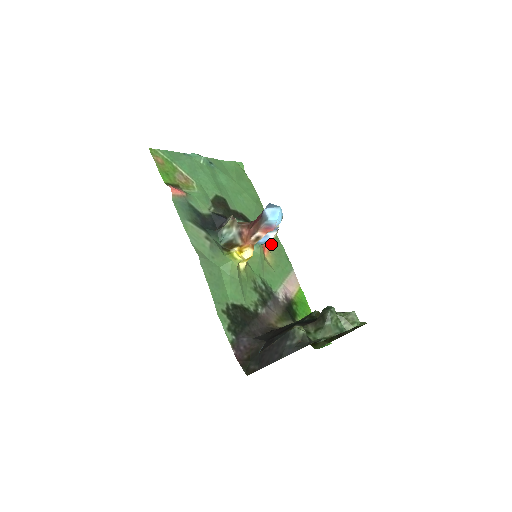
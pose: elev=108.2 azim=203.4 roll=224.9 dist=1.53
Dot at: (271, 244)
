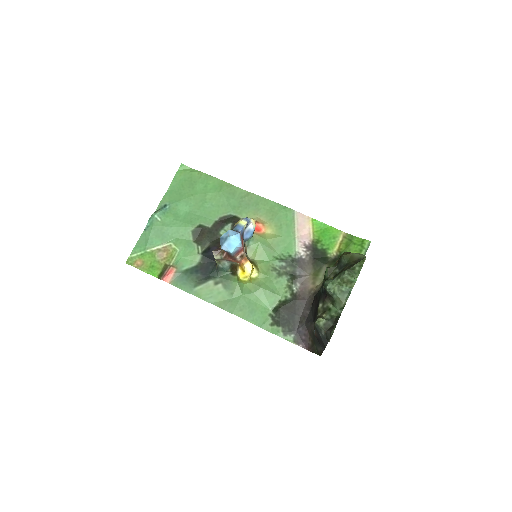
Dot at: (261, 213)
